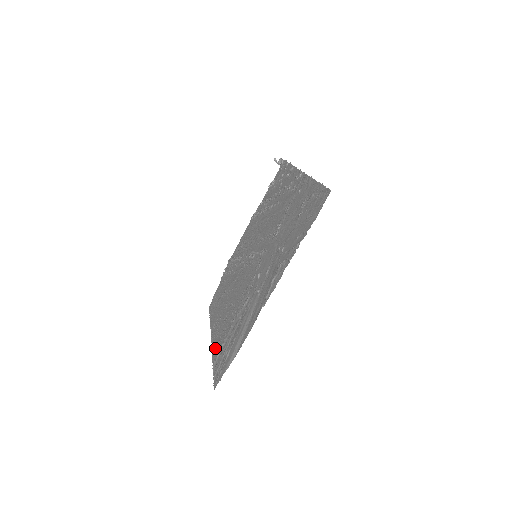
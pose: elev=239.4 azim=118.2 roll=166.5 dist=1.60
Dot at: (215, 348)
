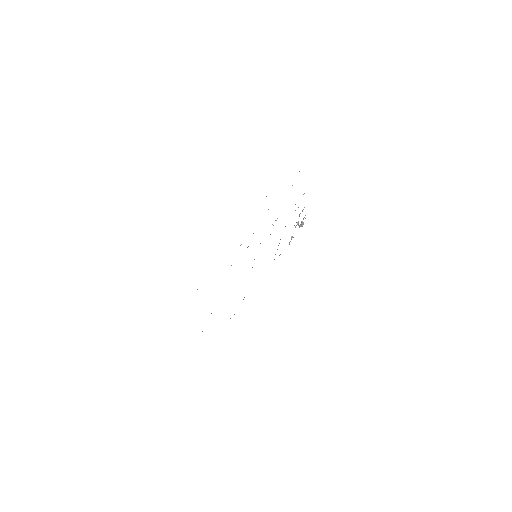
Dot at: occluded
